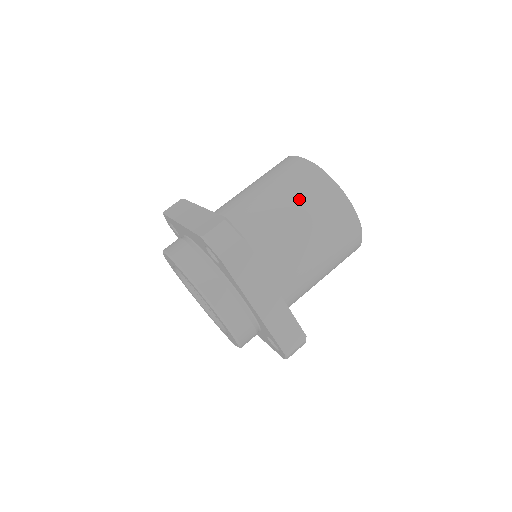
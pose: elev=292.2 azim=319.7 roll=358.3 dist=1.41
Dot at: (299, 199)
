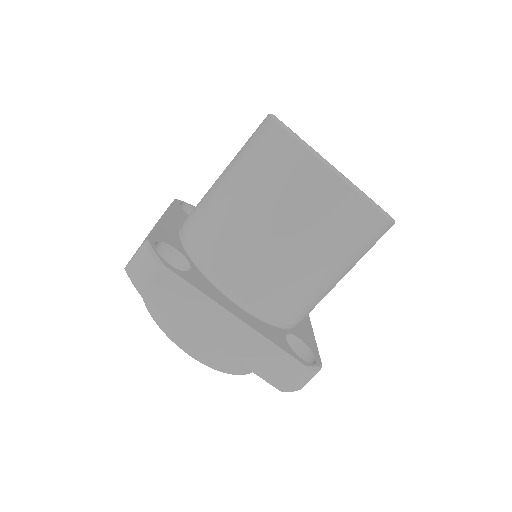
Dot at: (257, 184)
